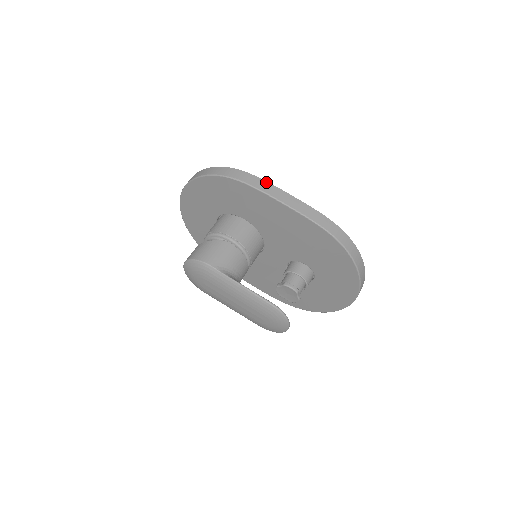
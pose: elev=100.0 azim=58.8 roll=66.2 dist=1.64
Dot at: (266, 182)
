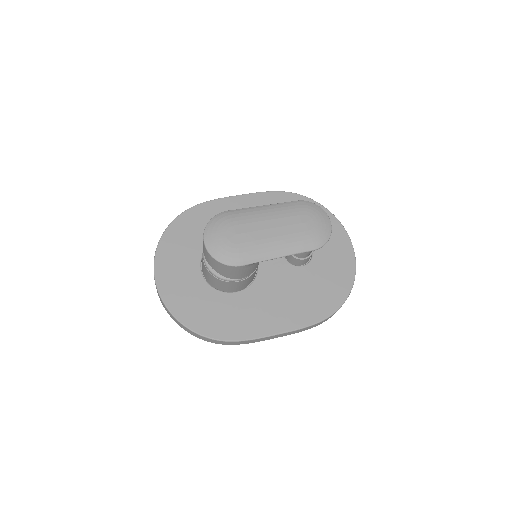
Dot at: occluded
